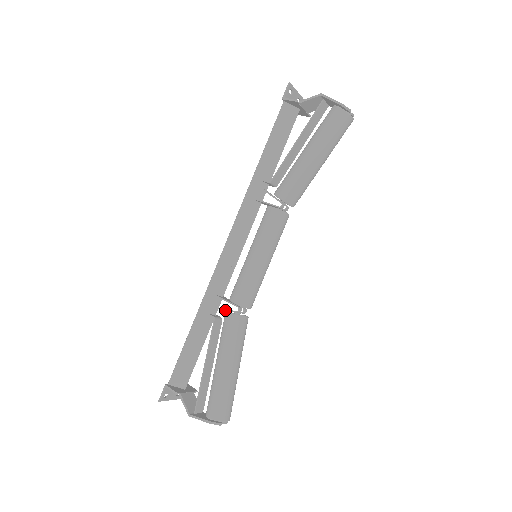
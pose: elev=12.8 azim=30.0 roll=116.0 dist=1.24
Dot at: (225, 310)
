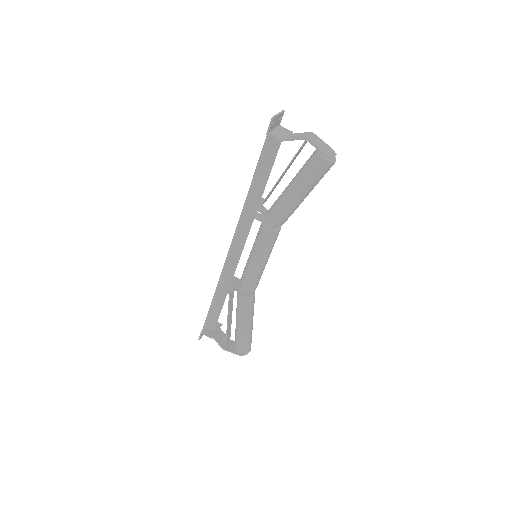
Dot at: (237, 291)
